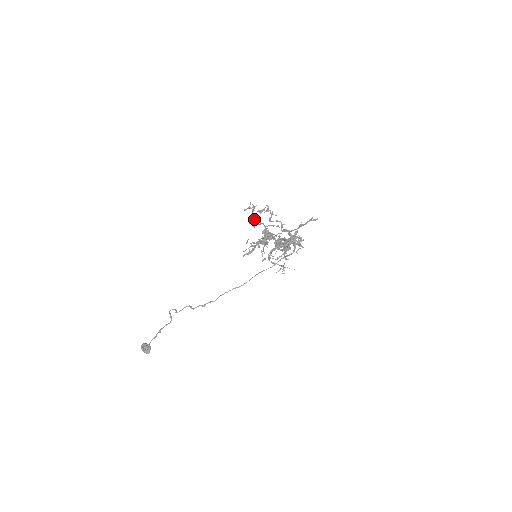
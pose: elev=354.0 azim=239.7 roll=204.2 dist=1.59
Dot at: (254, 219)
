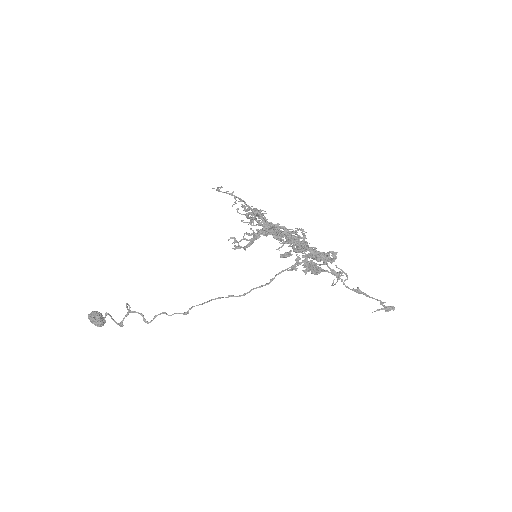
Dot at: (250, 208)
